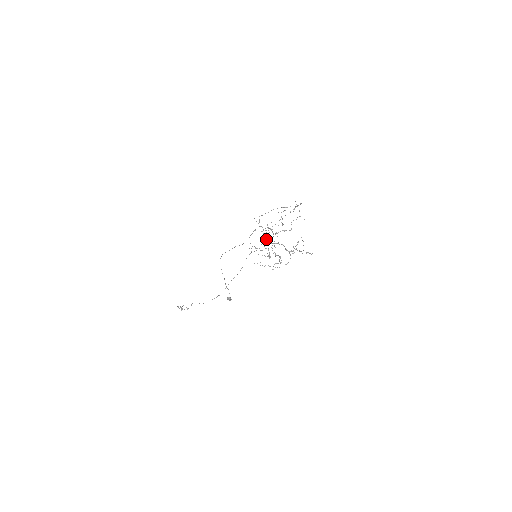
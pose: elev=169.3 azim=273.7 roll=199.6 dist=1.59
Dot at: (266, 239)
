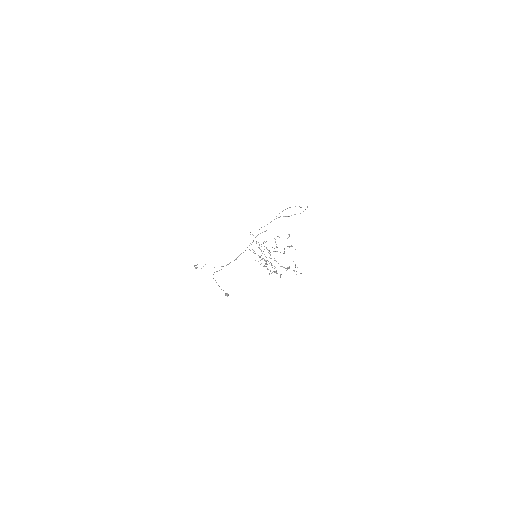
Dot at: (263, 251)
